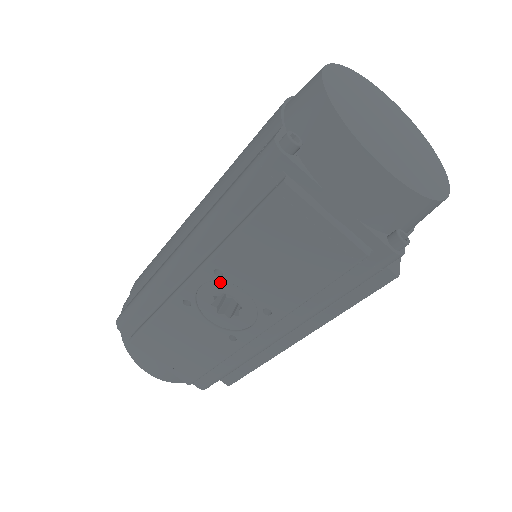
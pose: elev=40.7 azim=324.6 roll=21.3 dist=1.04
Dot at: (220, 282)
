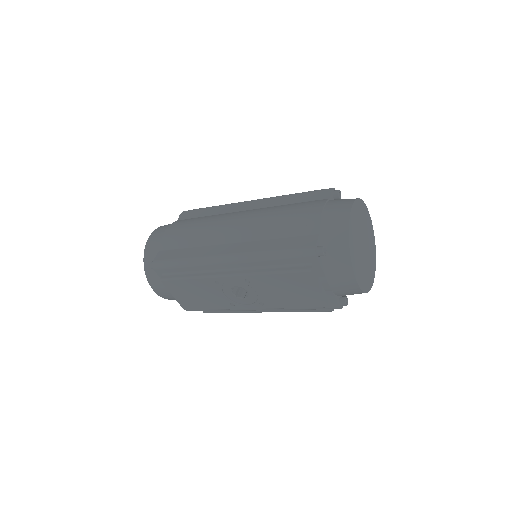
Dot at: (245, 284)
